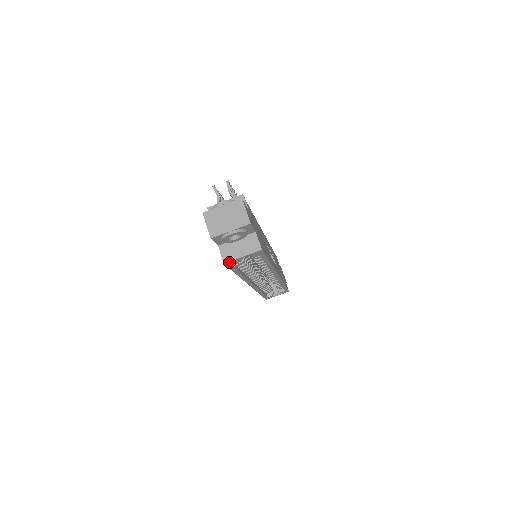
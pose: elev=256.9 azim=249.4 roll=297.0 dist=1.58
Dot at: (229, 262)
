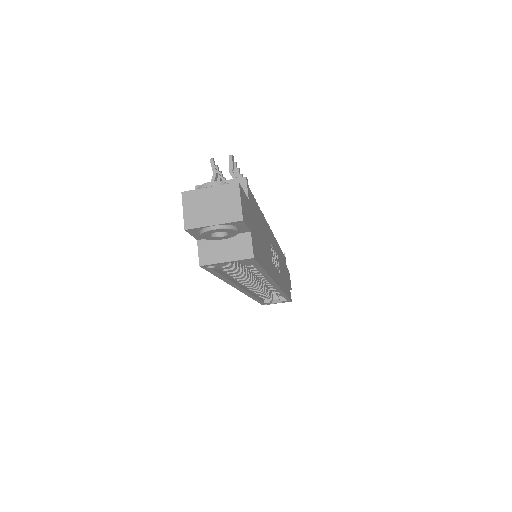
Dot at: (207, 265)
